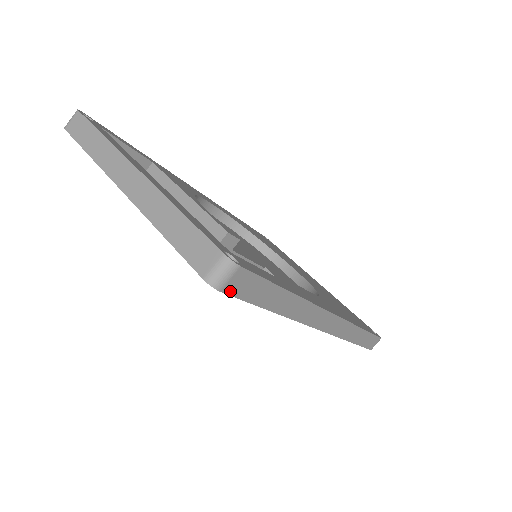
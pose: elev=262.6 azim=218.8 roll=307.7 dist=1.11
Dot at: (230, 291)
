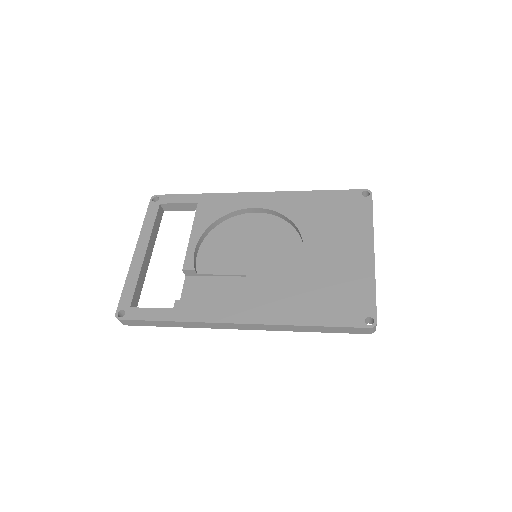
Dot at: (130, 325)
